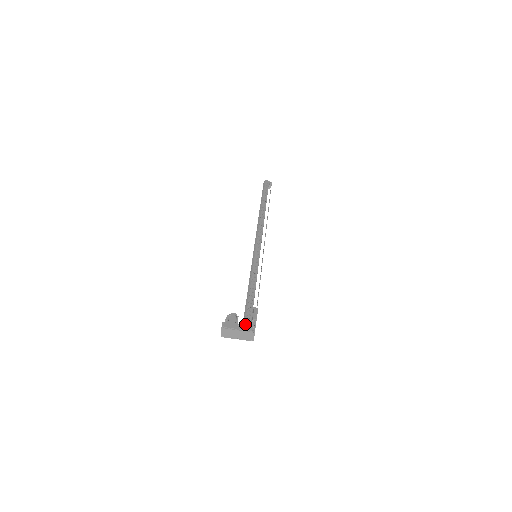
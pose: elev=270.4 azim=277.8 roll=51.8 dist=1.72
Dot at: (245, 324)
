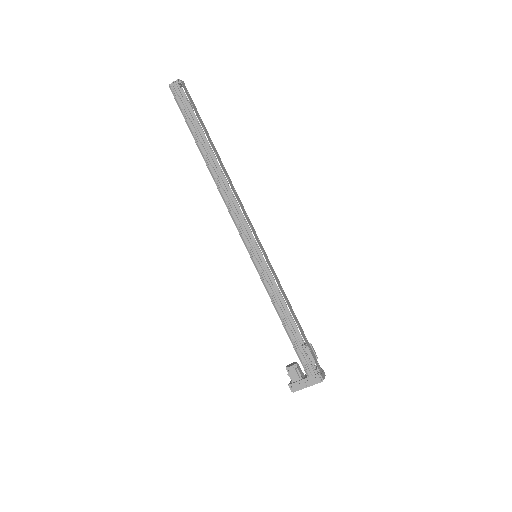
Dot at: (309, 375)
